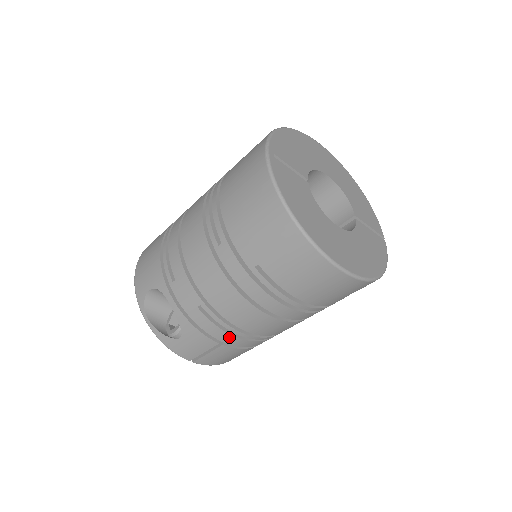
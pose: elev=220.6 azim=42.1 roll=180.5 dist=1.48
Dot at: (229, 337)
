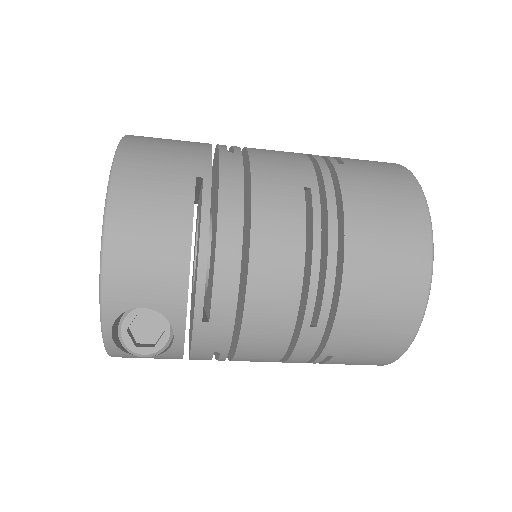
Dot at: occluded
